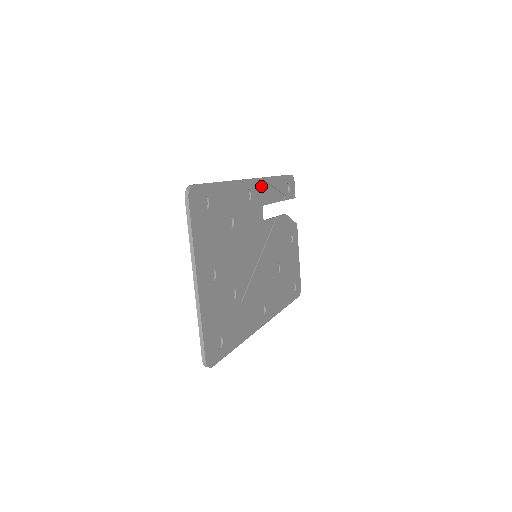
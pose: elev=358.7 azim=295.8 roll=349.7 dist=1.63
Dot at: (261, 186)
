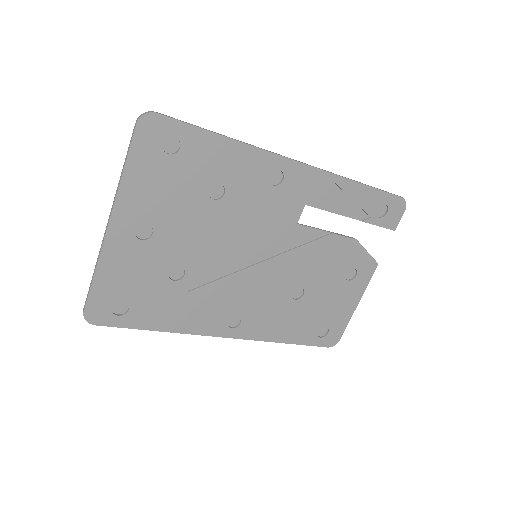
Dot at: (317, 180)
